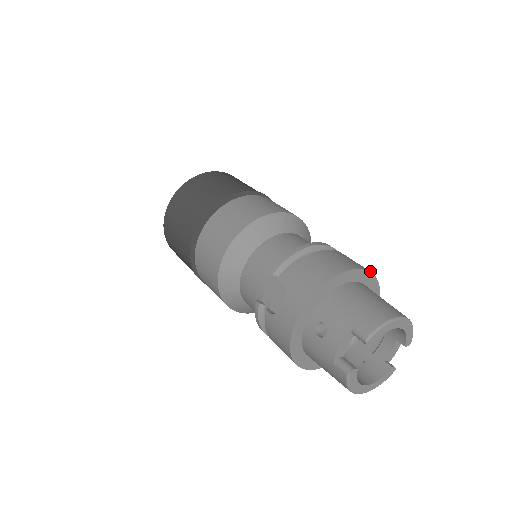
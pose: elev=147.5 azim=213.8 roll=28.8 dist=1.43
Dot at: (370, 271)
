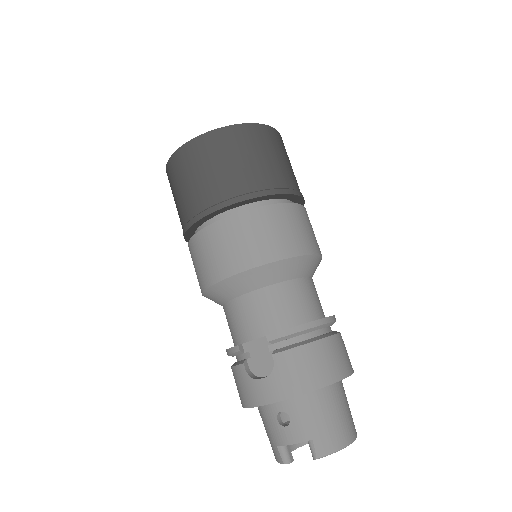
Dot at: occluded
